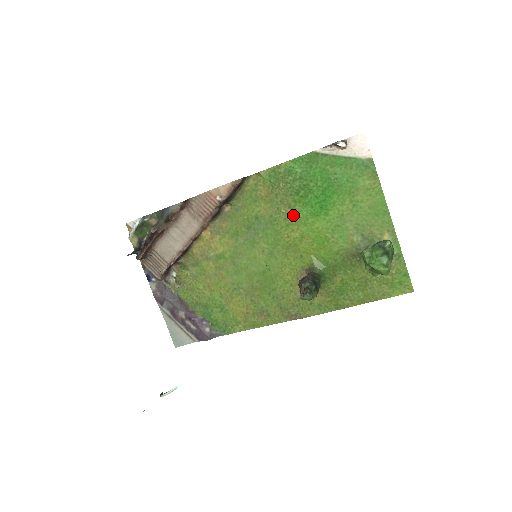
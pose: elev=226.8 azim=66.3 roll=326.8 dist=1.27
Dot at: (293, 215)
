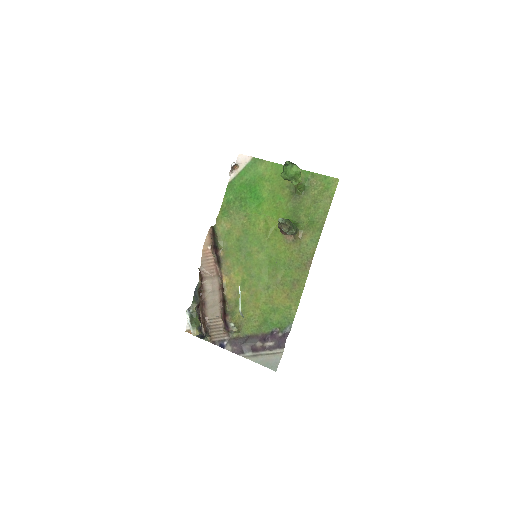
Dot at: (251, 218)
